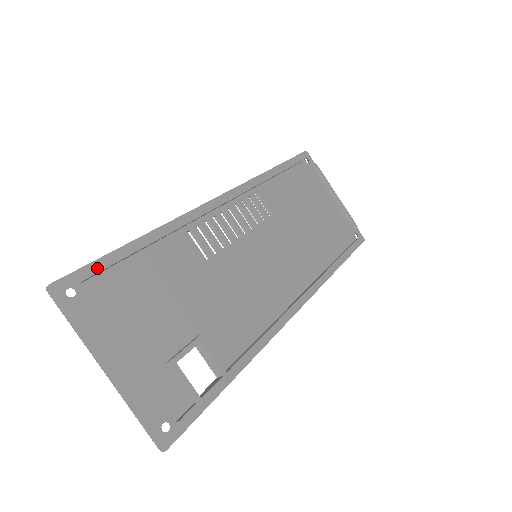
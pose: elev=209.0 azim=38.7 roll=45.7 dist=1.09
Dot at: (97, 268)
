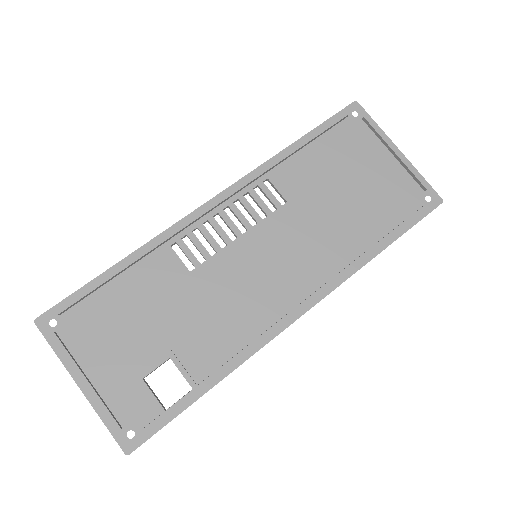
Dot at: (73, 300)
